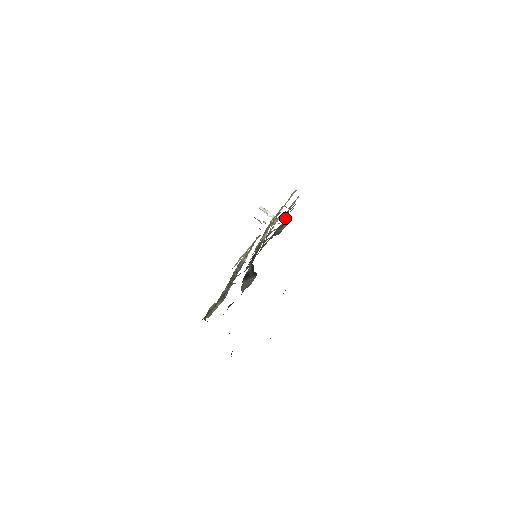
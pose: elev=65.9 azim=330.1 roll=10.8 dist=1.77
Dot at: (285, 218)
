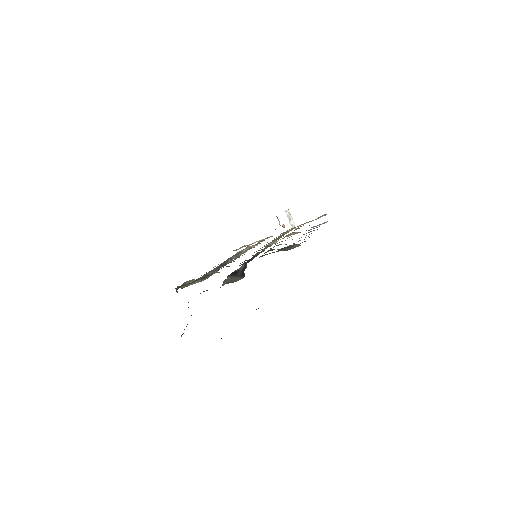
Dot at: (301, 237)
